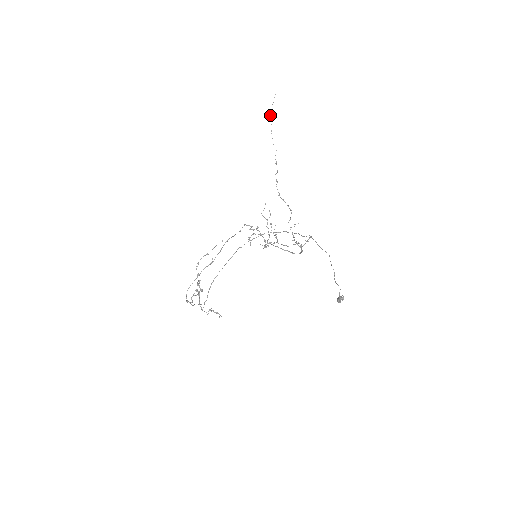
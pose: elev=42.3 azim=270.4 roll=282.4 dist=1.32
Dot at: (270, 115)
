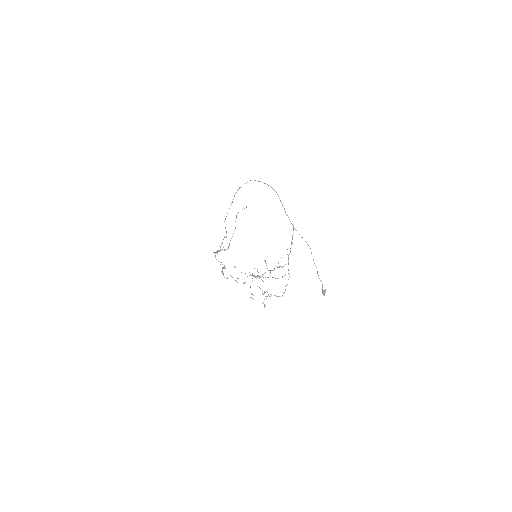
Dot at: occluded
